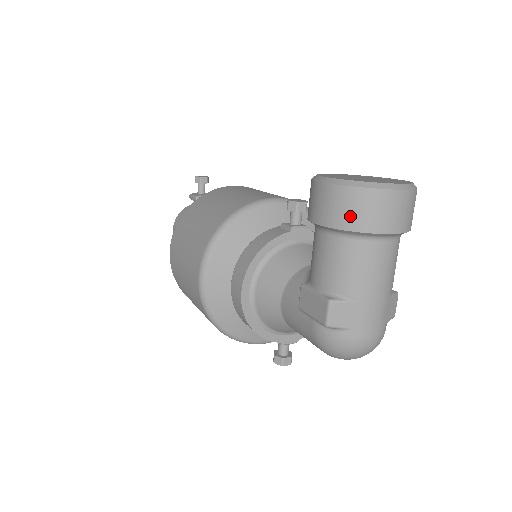
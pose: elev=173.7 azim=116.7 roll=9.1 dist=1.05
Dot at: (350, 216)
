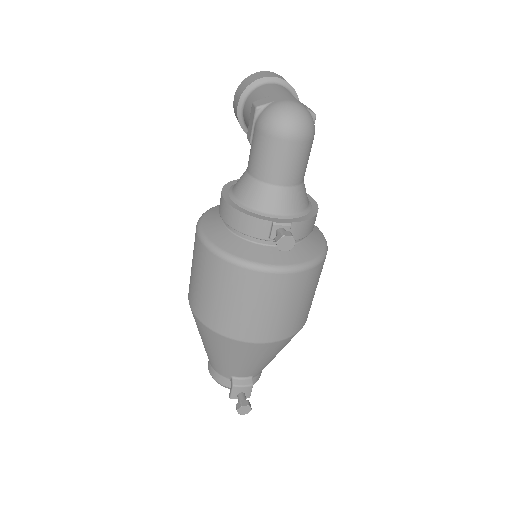
Dot at: (247, 83)
